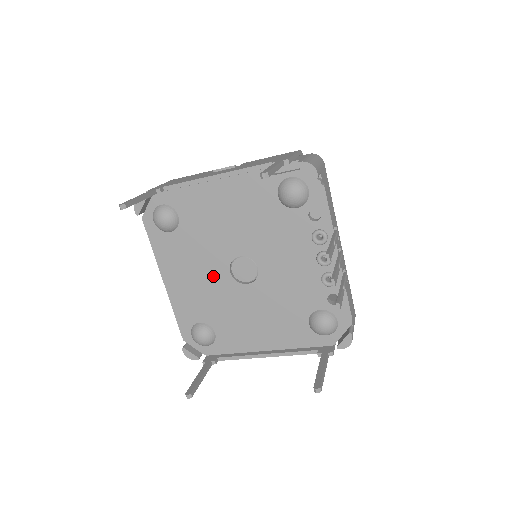
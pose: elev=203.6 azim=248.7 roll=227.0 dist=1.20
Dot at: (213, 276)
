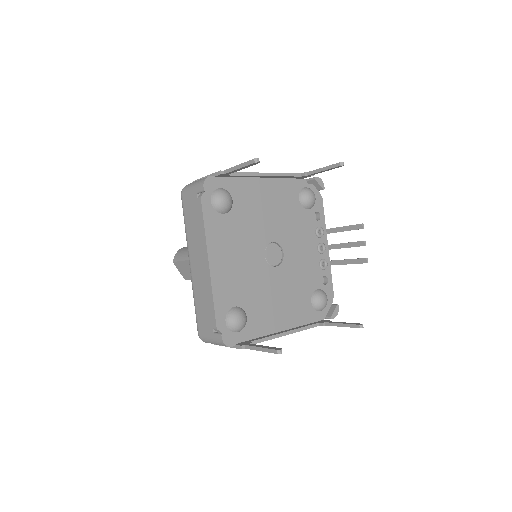
Dot at: (252, 258)
